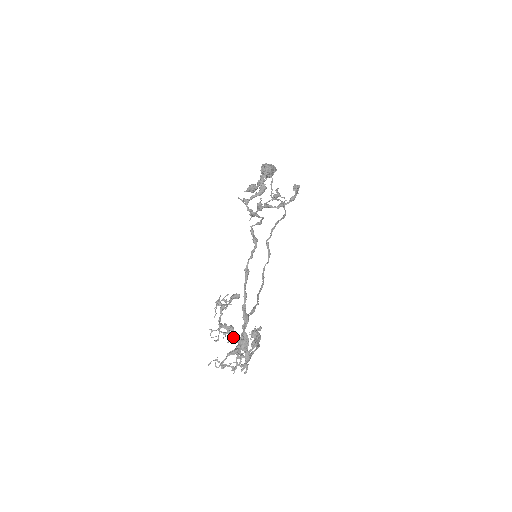
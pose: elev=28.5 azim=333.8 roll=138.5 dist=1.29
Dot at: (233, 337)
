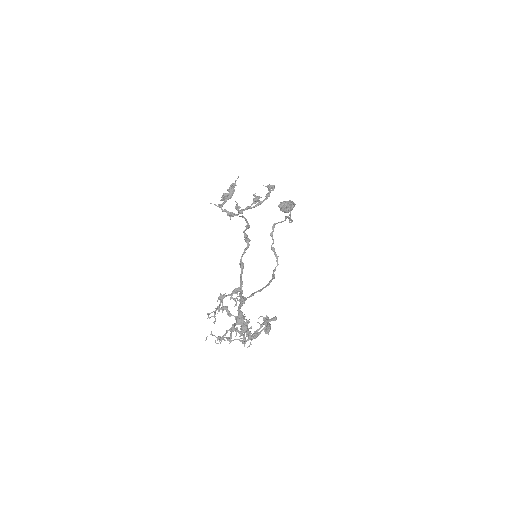
Dot at: (228, 315)
